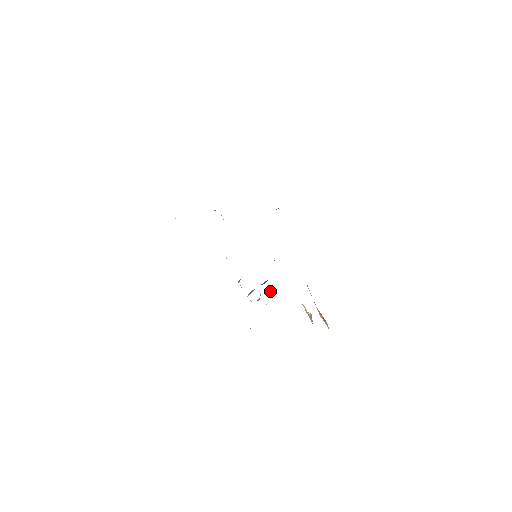
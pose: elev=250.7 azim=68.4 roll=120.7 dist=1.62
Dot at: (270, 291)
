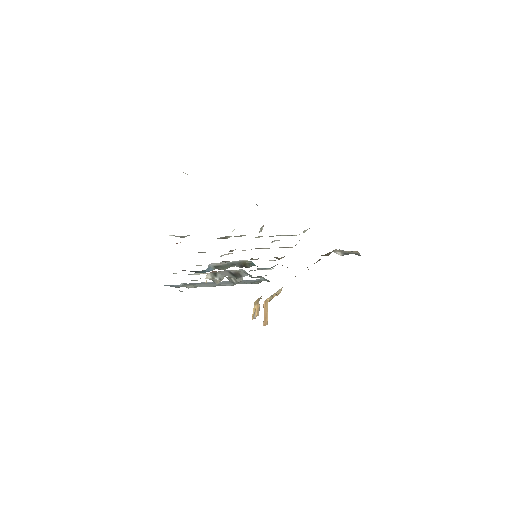
Dot at: (237, 279)
